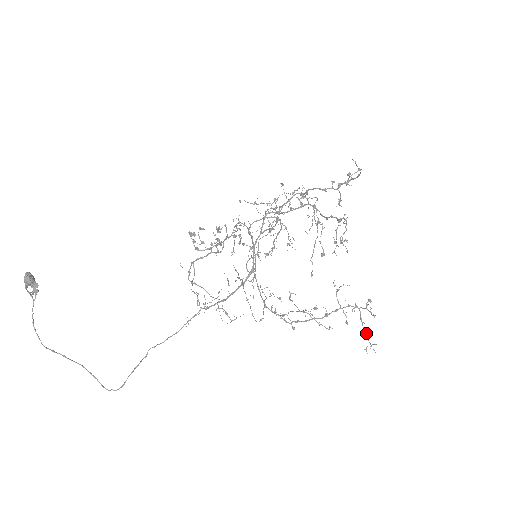
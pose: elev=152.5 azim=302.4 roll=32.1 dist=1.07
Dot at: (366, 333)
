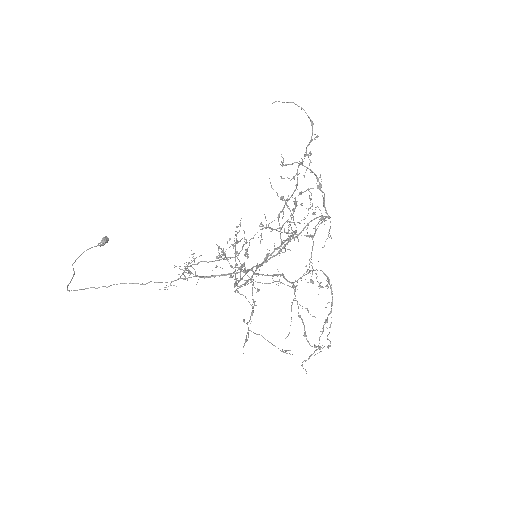
Dot at: (275, 229)
